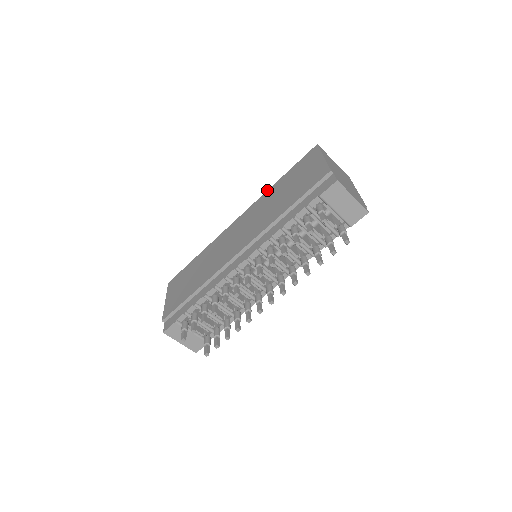
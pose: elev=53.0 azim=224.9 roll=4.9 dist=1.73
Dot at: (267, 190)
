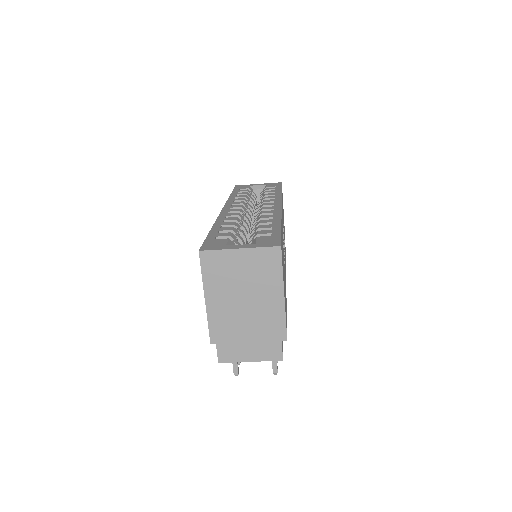
Dot at: (214, 223)
